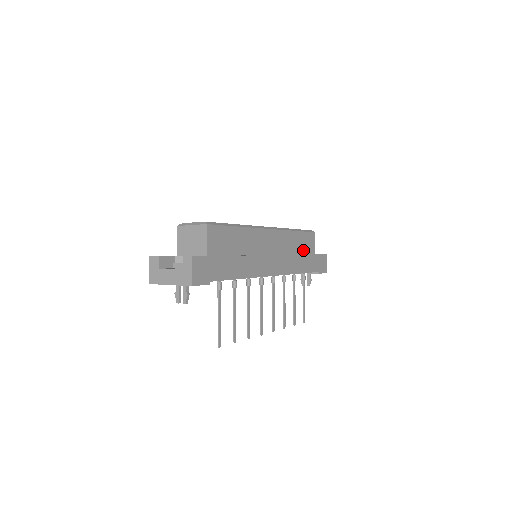
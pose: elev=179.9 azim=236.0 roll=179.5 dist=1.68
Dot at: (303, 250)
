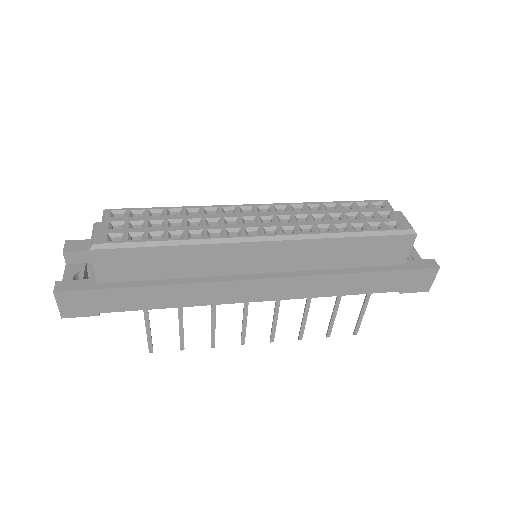
Dot at: (366, 261)
